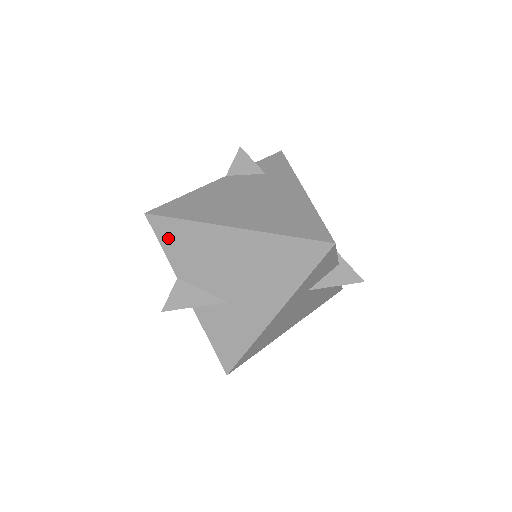
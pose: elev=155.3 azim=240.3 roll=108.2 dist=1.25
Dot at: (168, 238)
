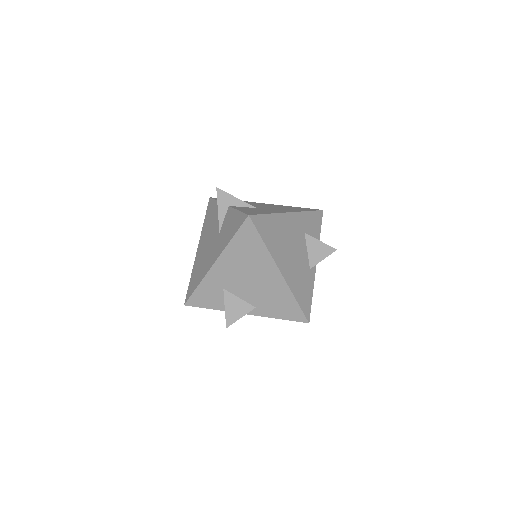
Dot at: occluded
